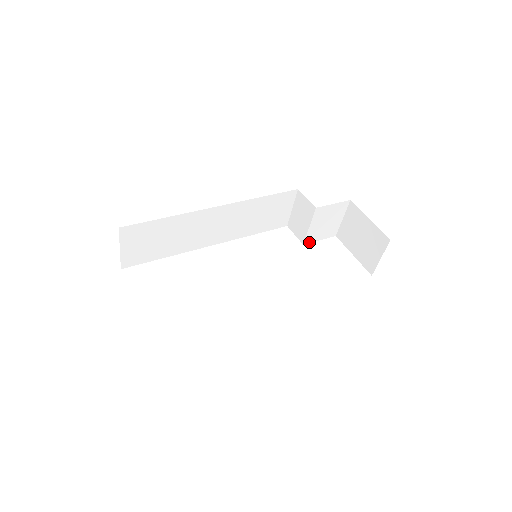
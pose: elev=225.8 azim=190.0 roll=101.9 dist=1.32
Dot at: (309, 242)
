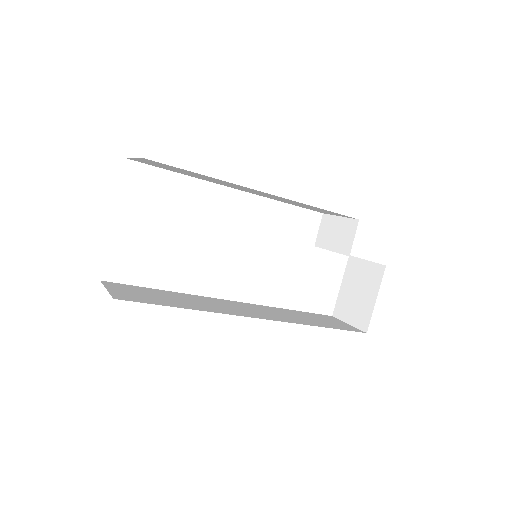
Dot at: occluded
